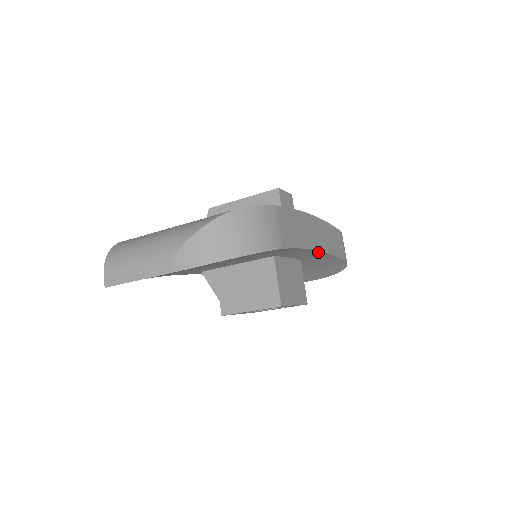
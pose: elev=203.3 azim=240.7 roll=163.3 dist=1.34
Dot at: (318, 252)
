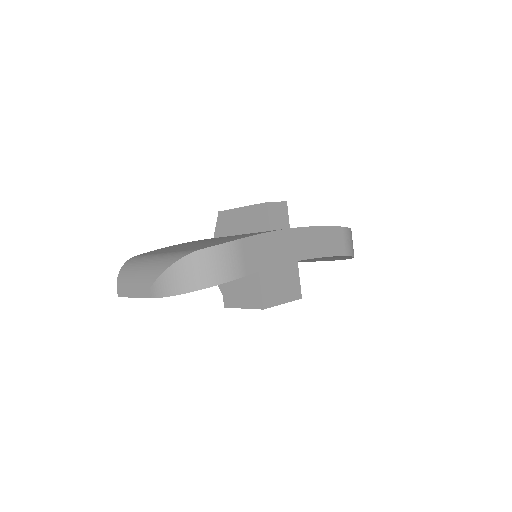
Dot at: (303, 259)
